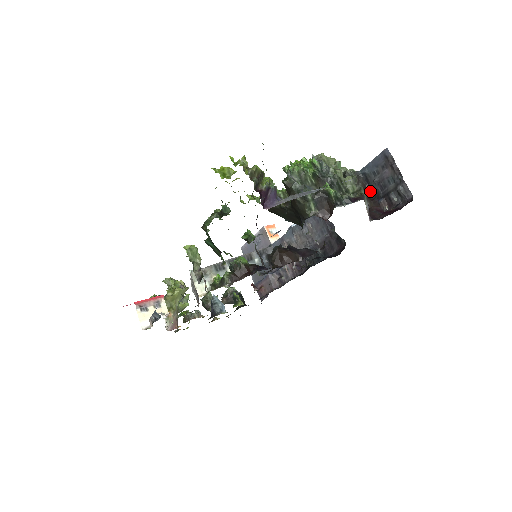
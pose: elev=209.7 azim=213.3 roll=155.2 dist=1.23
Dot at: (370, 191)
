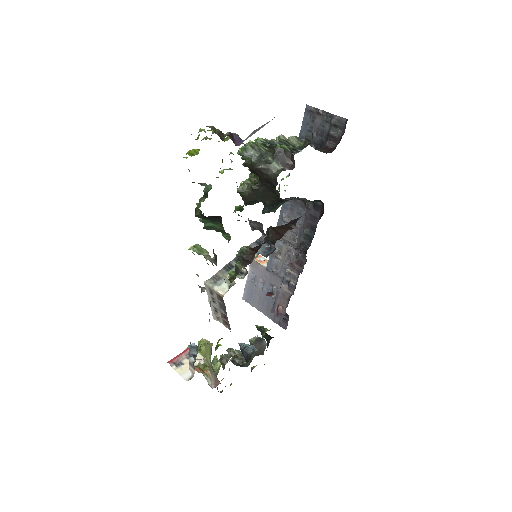
Dot at: (315, 146)
